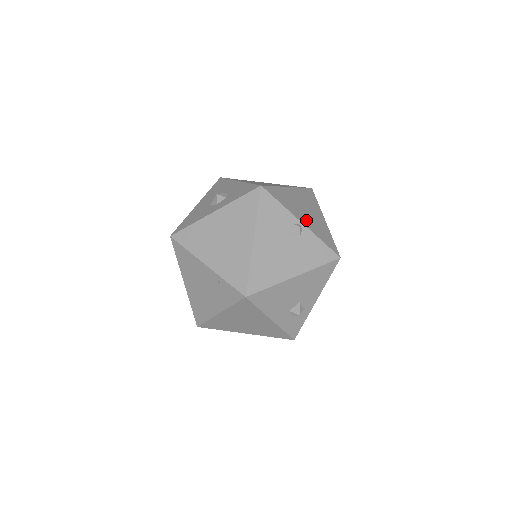
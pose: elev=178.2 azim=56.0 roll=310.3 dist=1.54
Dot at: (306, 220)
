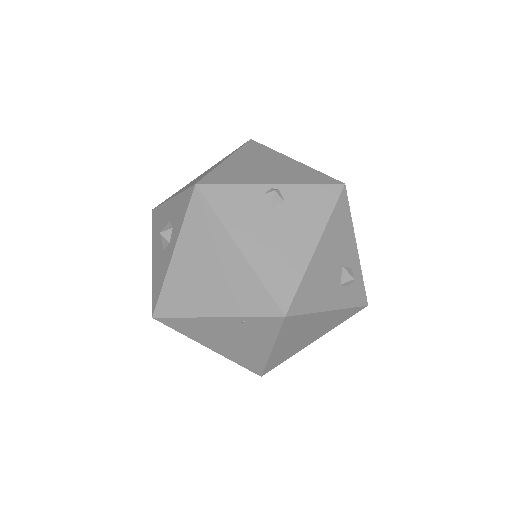
Dot at: (274, 177)
